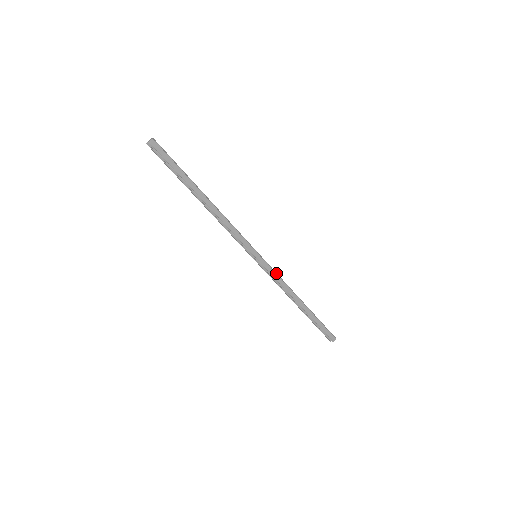
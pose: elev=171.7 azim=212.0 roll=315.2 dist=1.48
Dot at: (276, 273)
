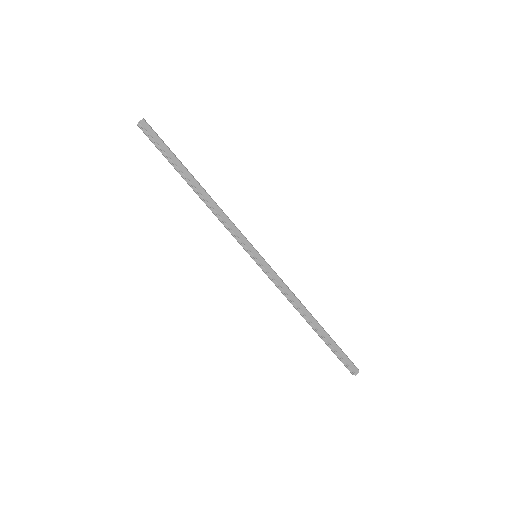
Dot at: (280, 278)
